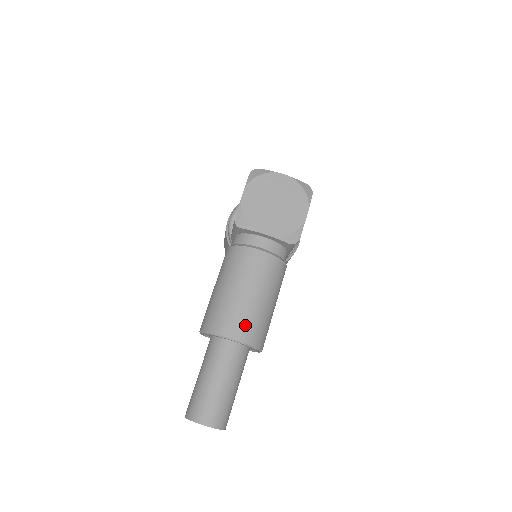
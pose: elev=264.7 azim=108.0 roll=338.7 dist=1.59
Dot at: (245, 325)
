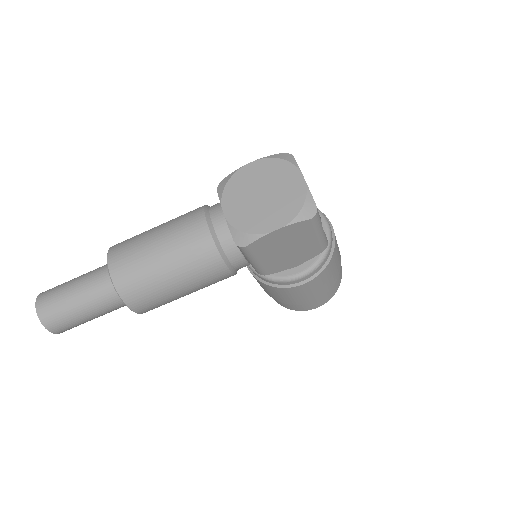
Dot at: (127, 266)
